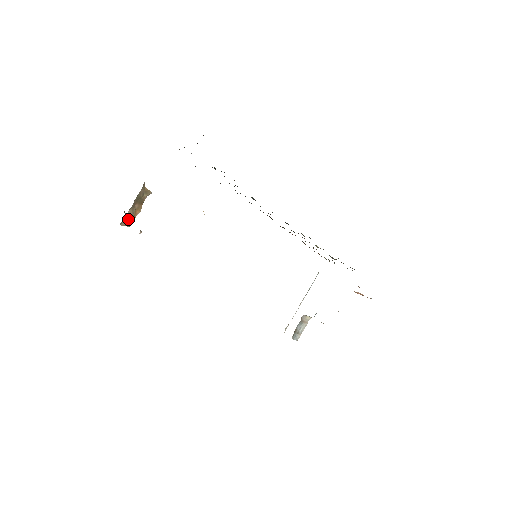
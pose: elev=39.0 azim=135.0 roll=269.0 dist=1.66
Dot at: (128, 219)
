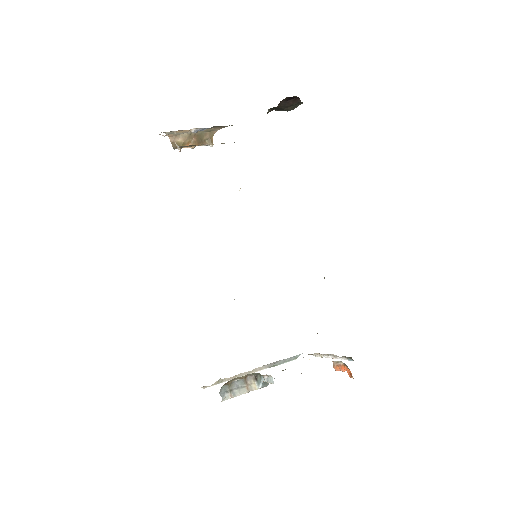
Dot at: (179, 140)
